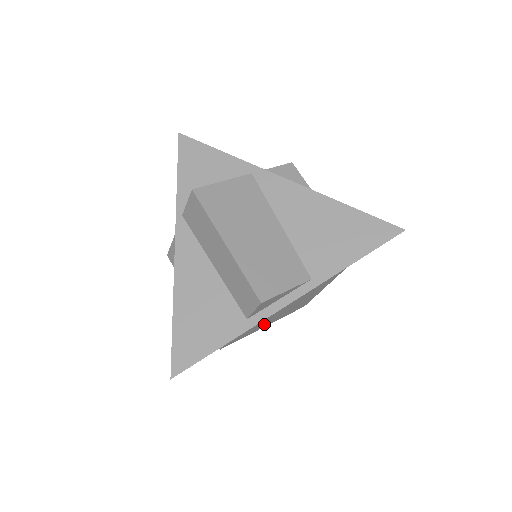
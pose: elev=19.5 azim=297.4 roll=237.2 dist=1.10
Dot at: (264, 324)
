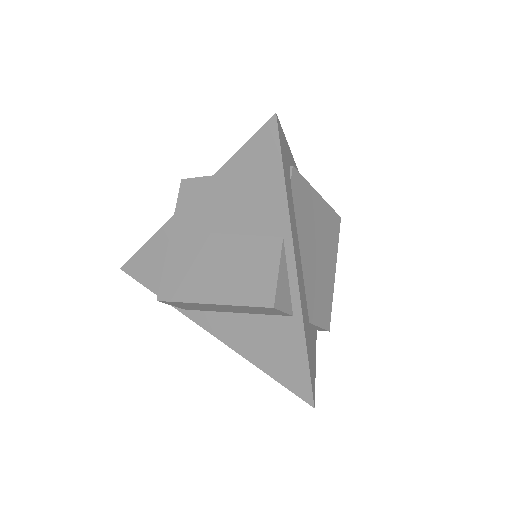
Dot at: (329, 276)
